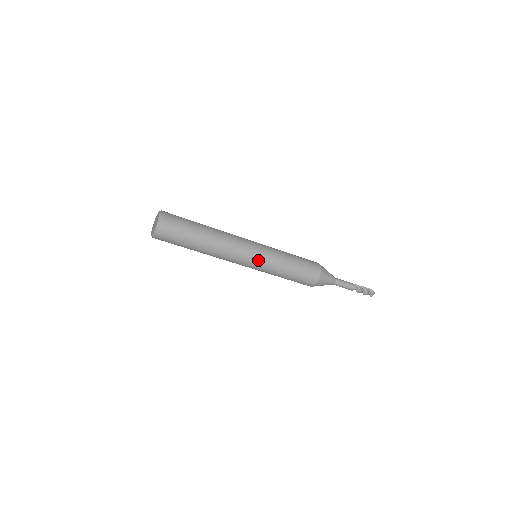
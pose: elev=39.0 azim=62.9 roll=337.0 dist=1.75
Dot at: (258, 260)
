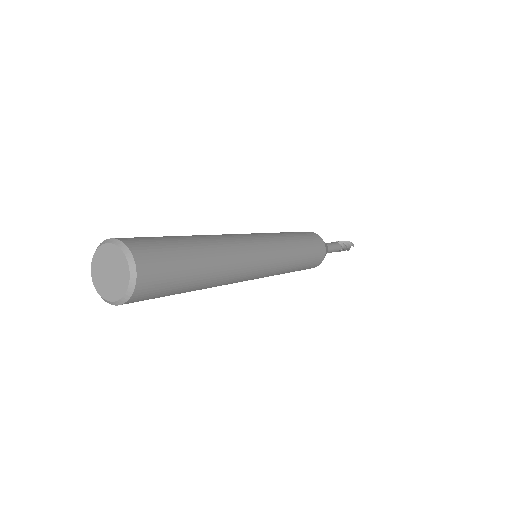
Dot at: (271, 269)
